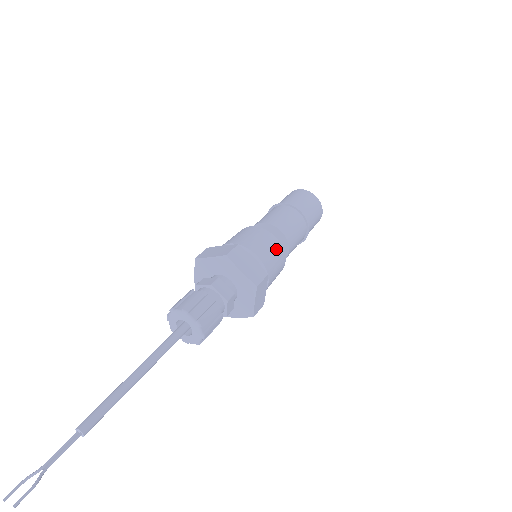
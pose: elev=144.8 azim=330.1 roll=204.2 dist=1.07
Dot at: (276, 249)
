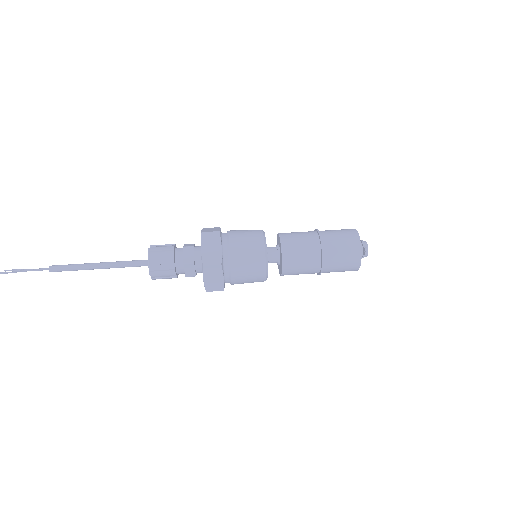
Dot at: (255, 255)
